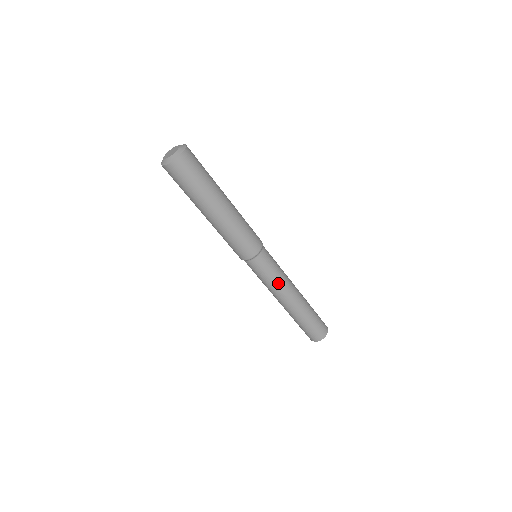
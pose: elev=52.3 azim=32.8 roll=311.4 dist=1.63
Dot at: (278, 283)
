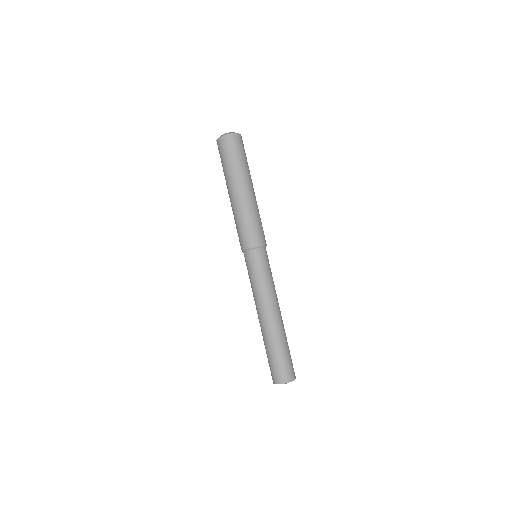
Dot at: (264, 288)
